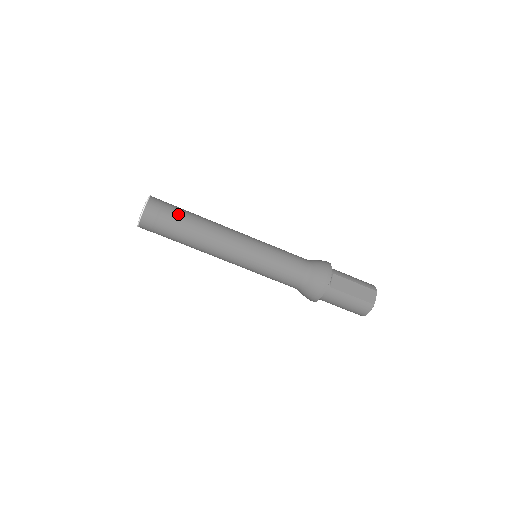
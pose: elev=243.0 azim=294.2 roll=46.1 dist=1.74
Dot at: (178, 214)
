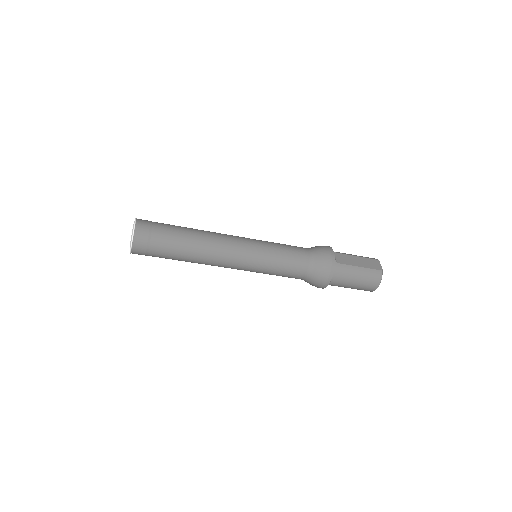
Dot at: (170, 226)
